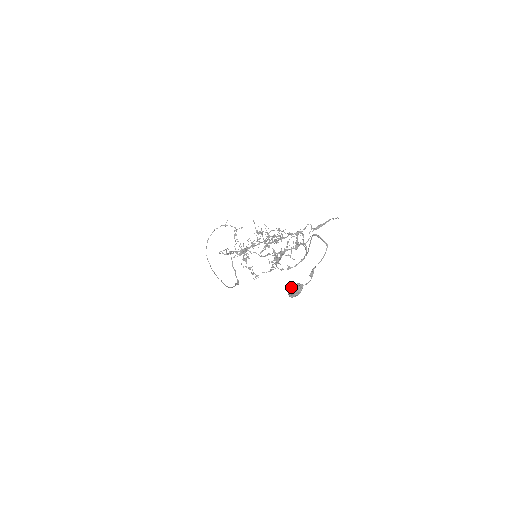
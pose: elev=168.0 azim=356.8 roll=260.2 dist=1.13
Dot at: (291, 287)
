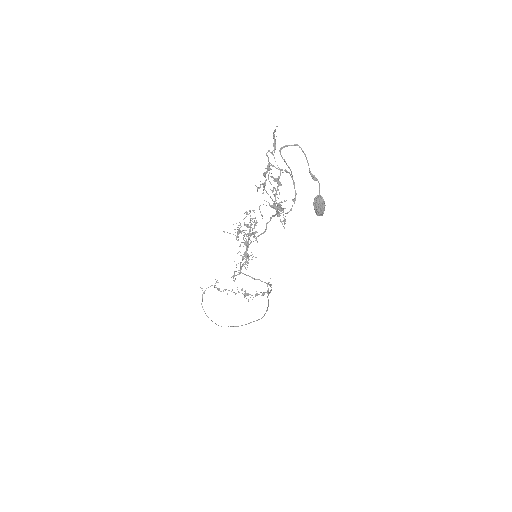
Dot at: (314, 207)
